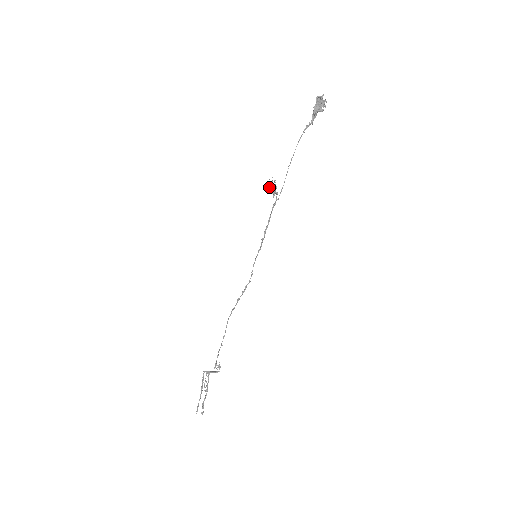
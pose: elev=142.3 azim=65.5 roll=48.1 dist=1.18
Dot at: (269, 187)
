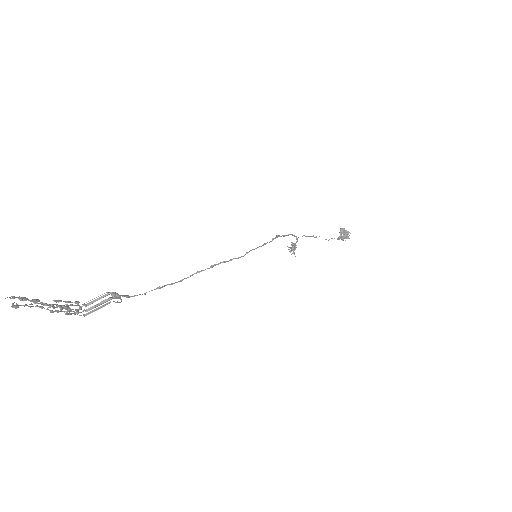
Dot at: occluded
